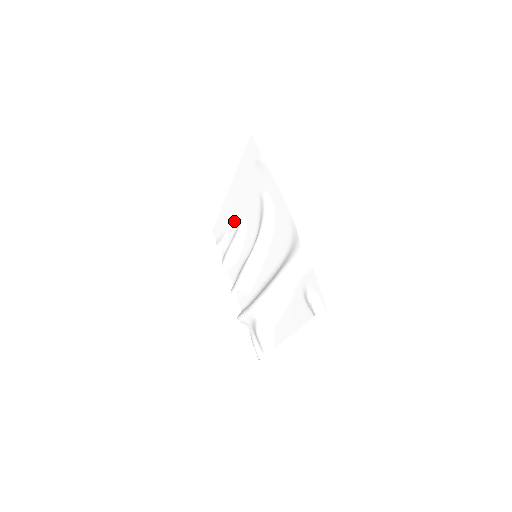
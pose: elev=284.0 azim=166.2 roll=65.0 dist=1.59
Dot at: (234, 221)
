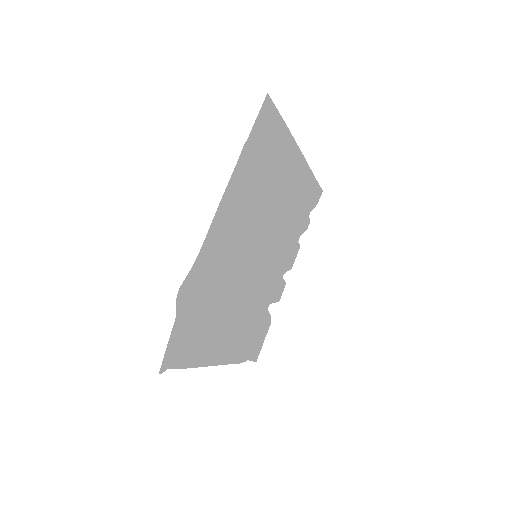
Dot at: (292, 197)
